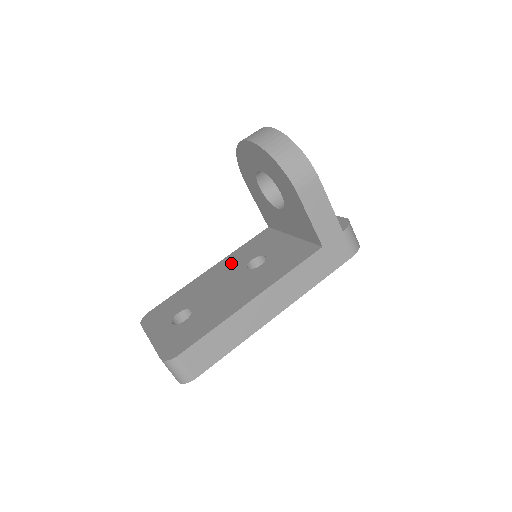
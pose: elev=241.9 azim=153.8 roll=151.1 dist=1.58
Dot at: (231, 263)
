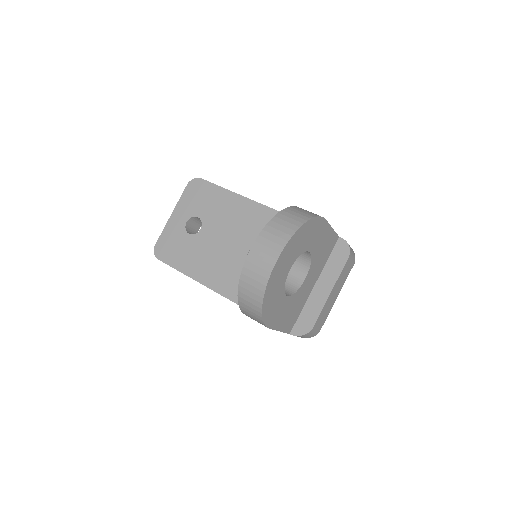
Dot at: (258, 224)
